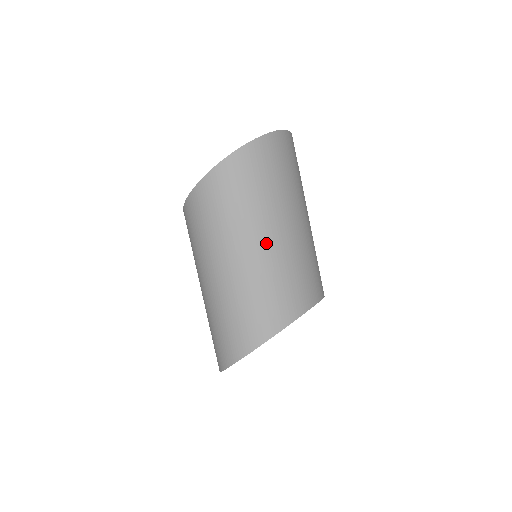
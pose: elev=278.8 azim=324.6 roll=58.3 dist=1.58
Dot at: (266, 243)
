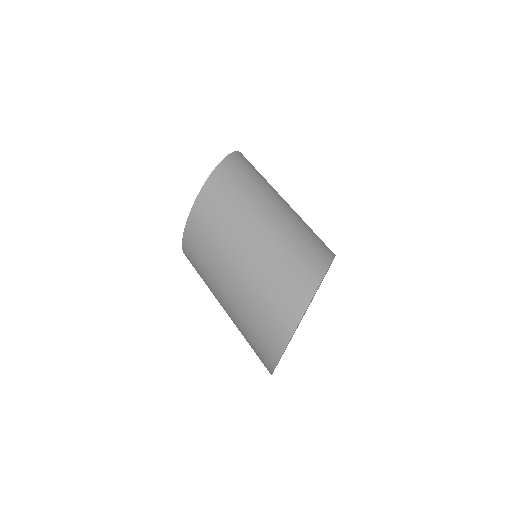
Dot at: (286, 203)
